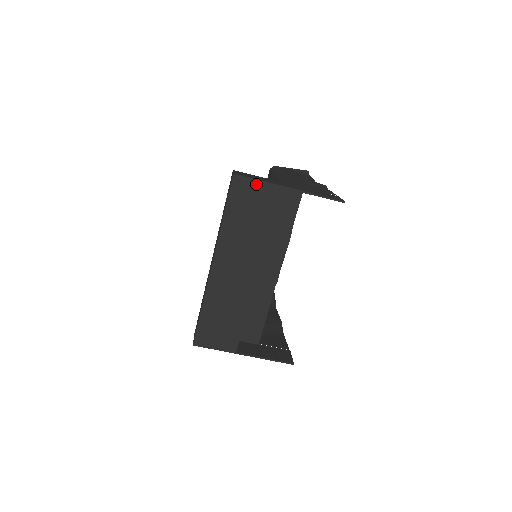
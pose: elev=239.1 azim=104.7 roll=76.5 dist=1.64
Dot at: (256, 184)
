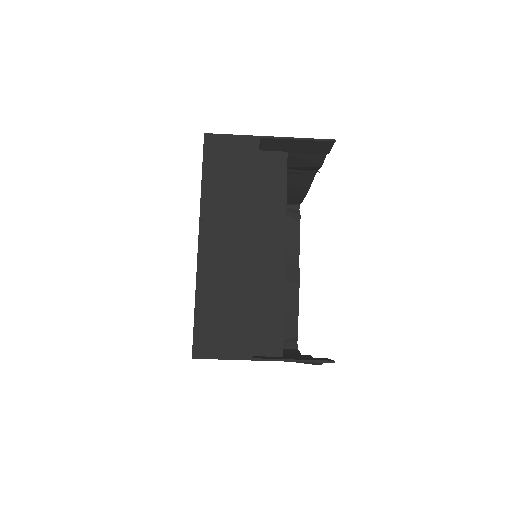
Dot at: (231, 139)
